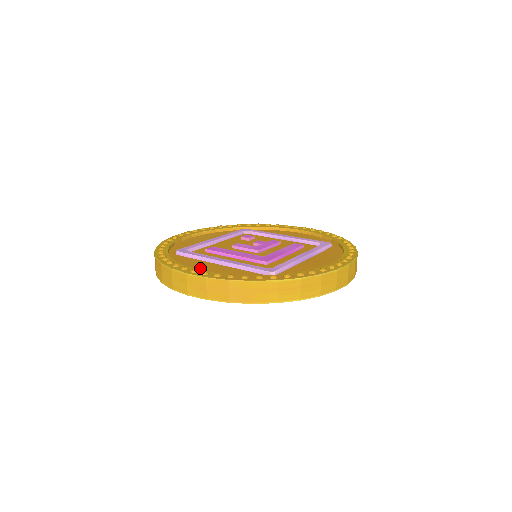
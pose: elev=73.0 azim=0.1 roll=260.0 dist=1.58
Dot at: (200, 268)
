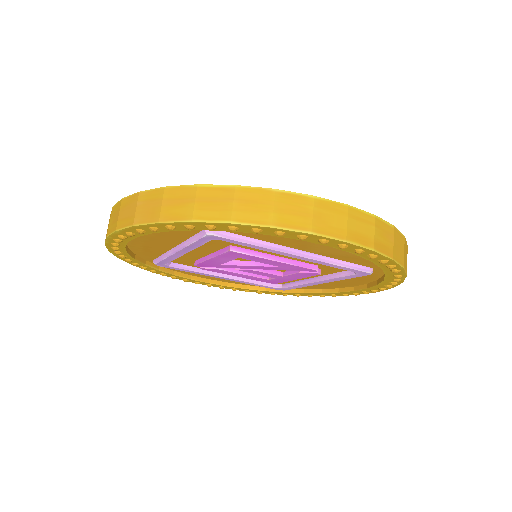
Dot at: occluded
